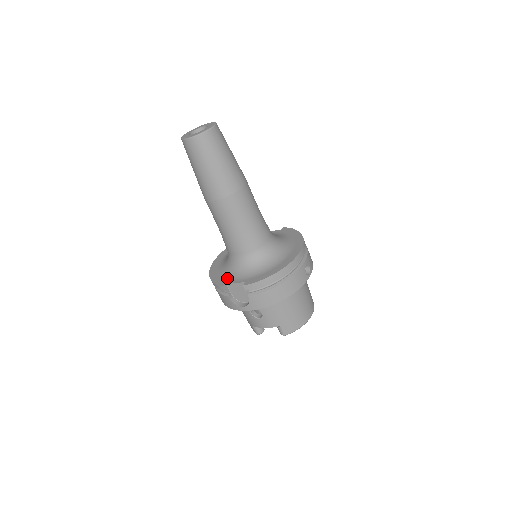
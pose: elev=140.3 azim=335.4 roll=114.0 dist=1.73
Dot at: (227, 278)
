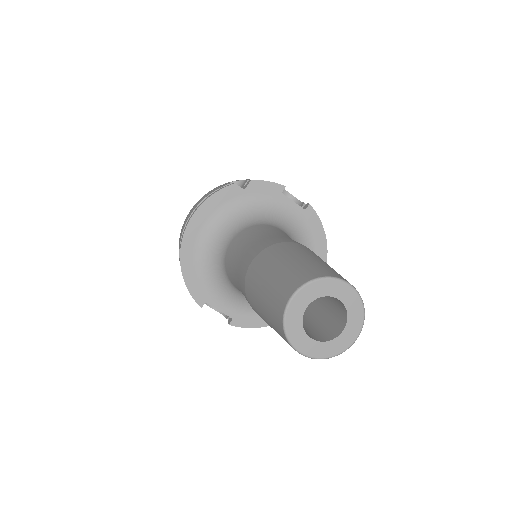
Dot at: (209, 292)
